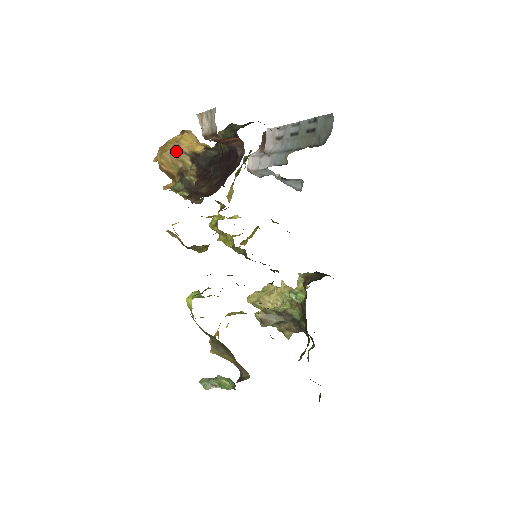
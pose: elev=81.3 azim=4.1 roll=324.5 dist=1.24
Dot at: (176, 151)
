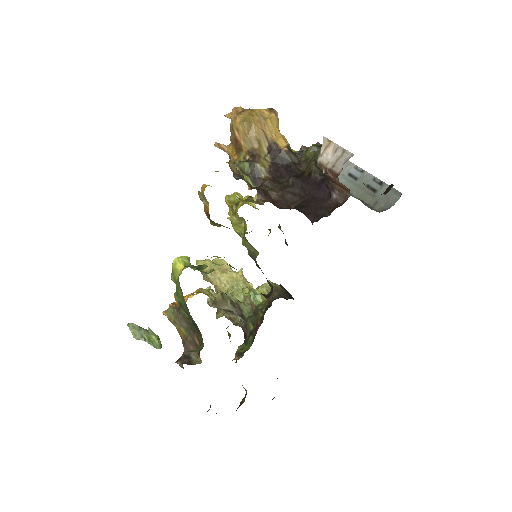
Dot at: (259, 129)
